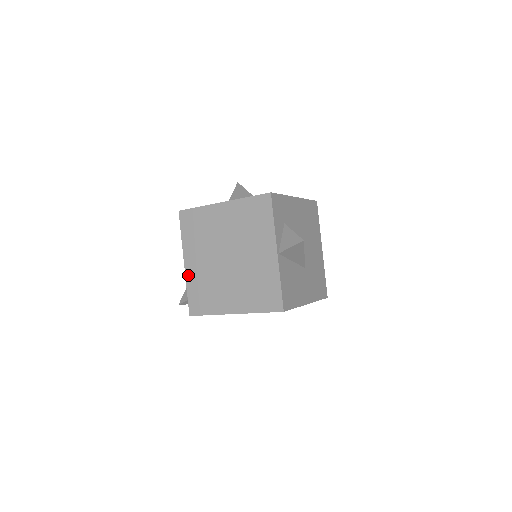
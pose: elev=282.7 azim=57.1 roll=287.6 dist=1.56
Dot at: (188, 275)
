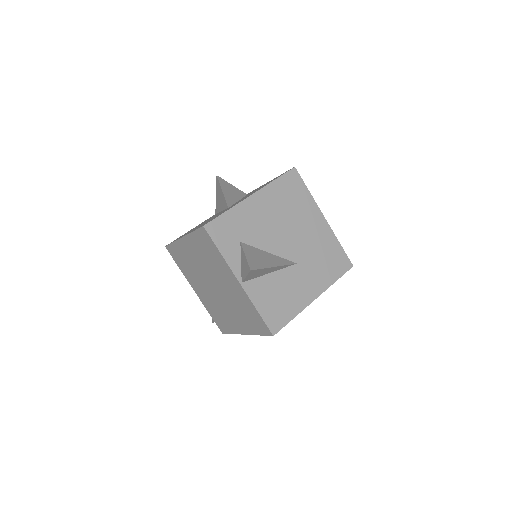
Dot at: (202, 301)
